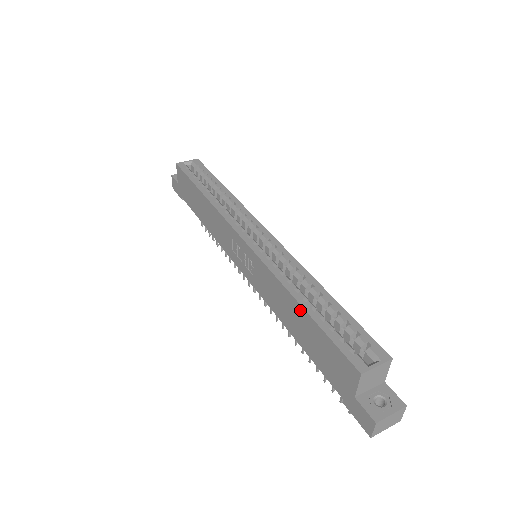
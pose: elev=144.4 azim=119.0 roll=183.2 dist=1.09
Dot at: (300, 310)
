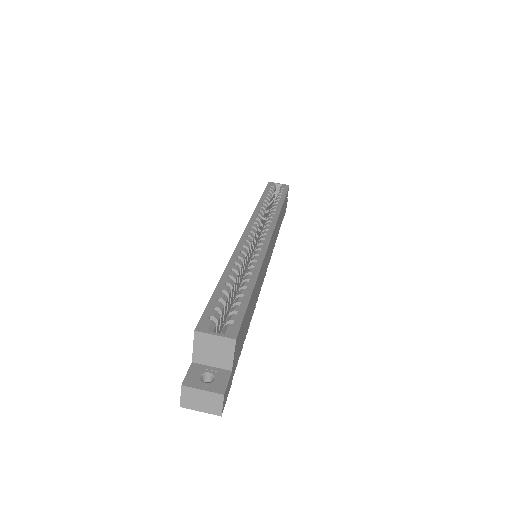
Dot at: occluded
